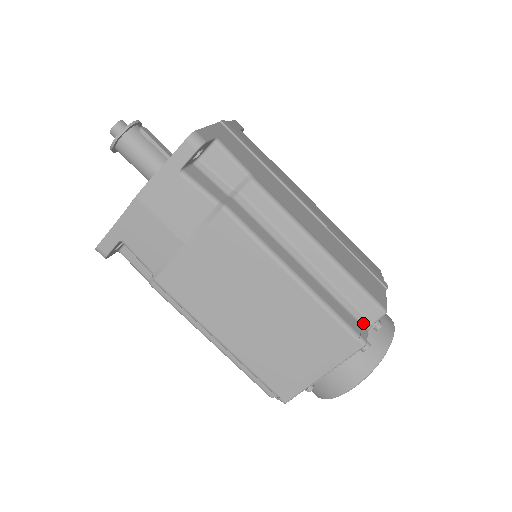
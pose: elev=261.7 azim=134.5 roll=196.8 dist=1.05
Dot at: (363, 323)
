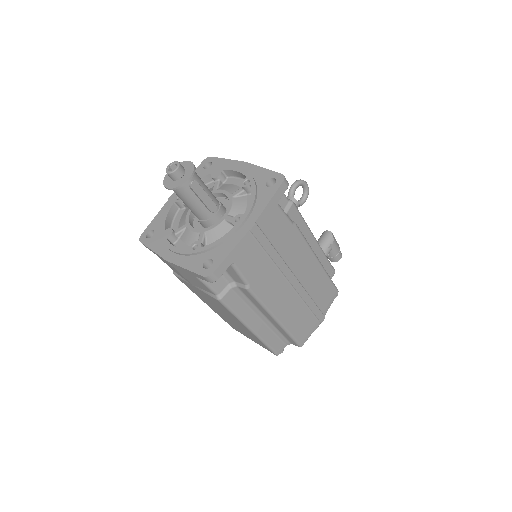
Dot at: (286, 343)
